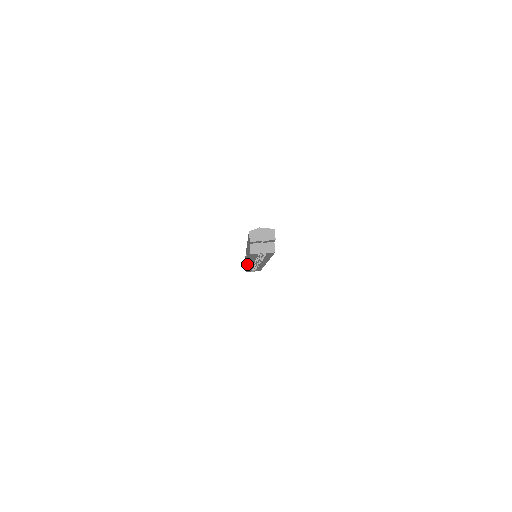
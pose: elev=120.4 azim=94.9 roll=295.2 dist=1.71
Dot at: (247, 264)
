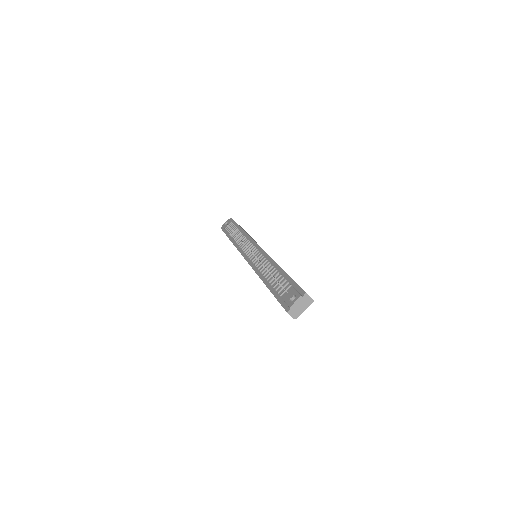
Dot at: occluded
